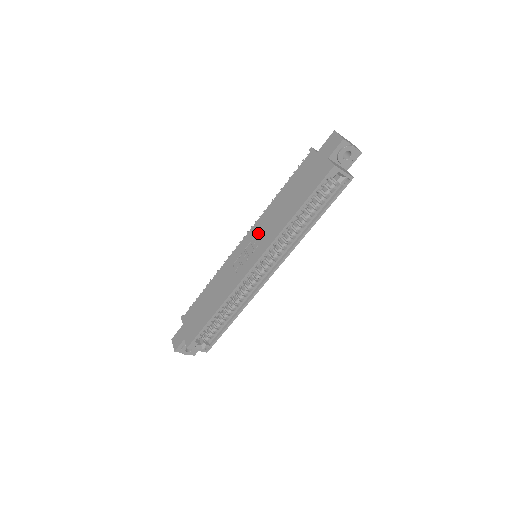
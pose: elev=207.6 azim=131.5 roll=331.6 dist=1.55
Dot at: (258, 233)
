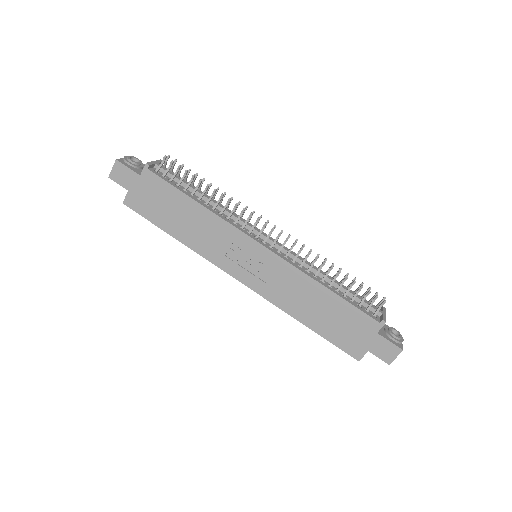
Dot at: (276, 274)
